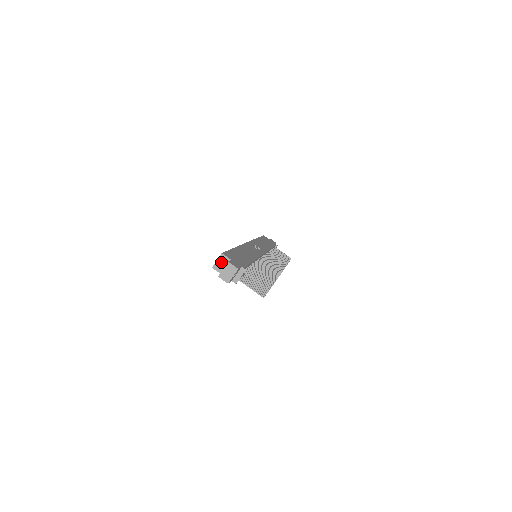
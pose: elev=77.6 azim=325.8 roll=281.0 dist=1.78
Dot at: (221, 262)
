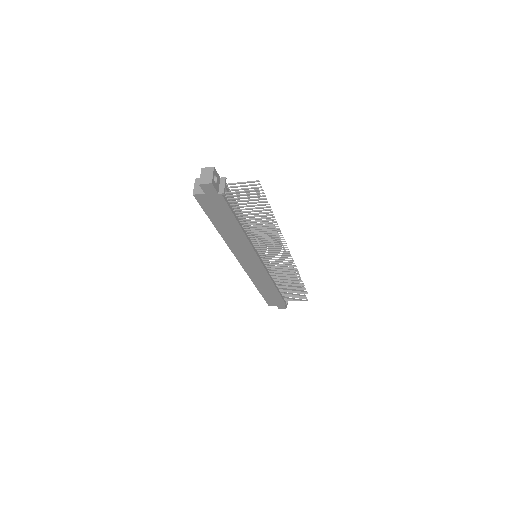
Dot at: occluded
